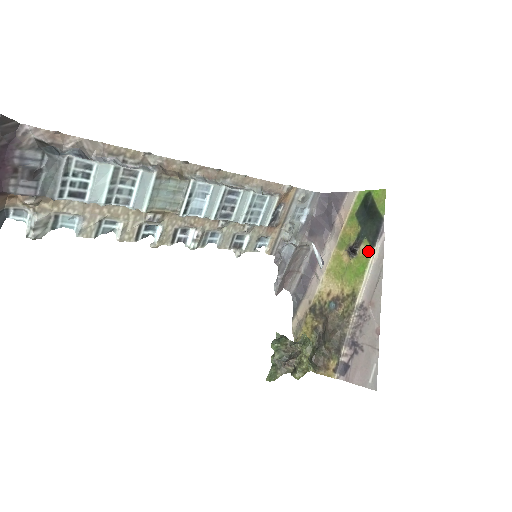
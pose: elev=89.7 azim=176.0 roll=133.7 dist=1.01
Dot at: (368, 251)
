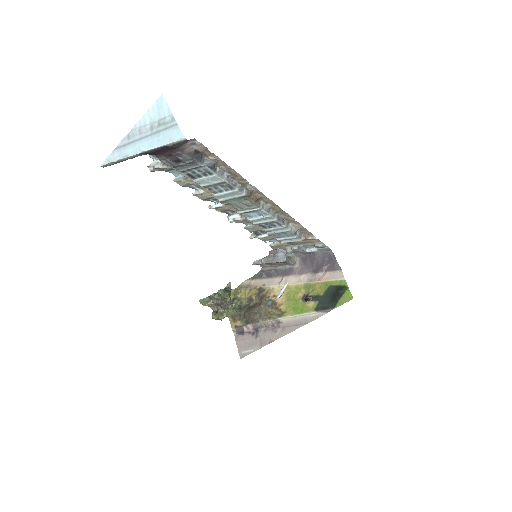
Dot at: (311, 308)
